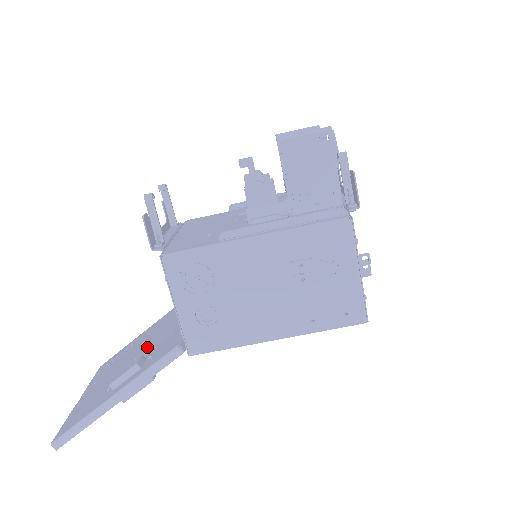
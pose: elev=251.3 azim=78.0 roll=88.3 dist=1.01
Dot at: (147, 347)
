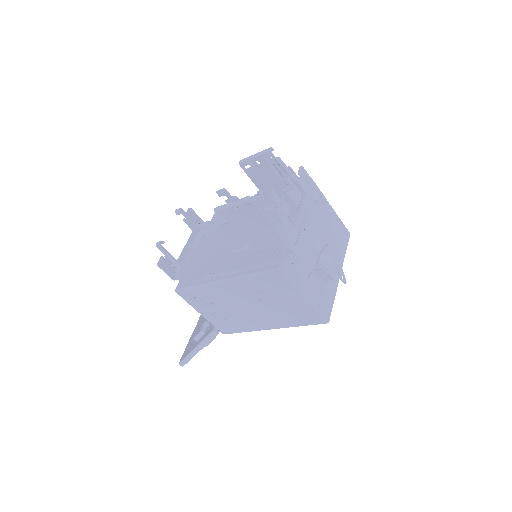
Dot at: occluded
